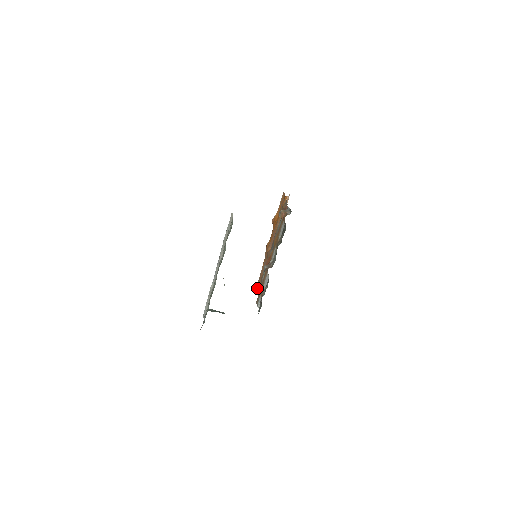
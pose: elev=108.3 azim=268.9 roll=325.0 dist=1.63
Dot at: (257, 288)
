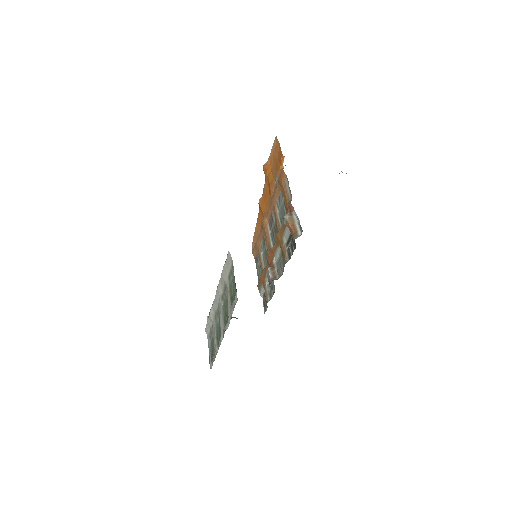
Dot at: (253, 254)
